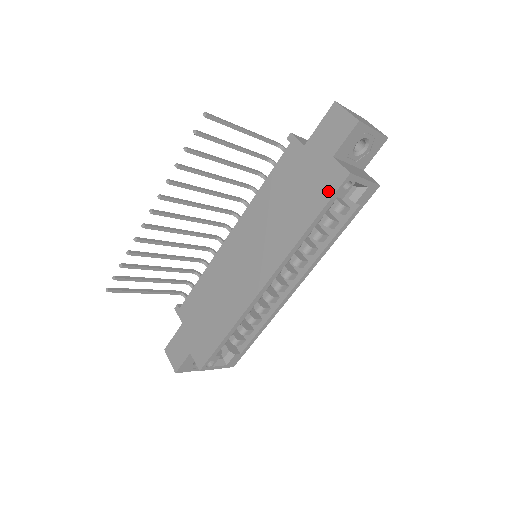
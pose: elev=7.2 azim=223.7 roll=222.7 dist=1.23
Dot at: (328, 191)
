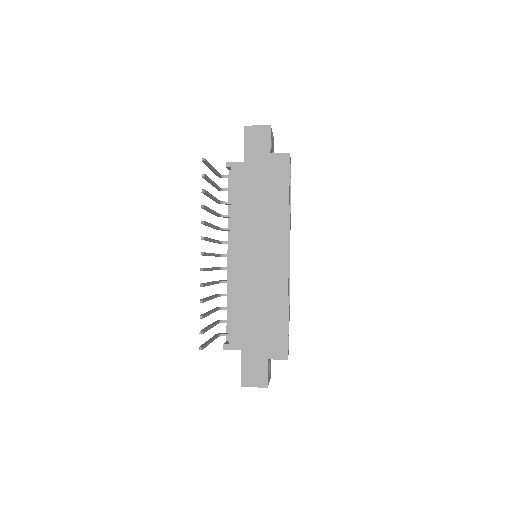
Dot at: (284, 172)
